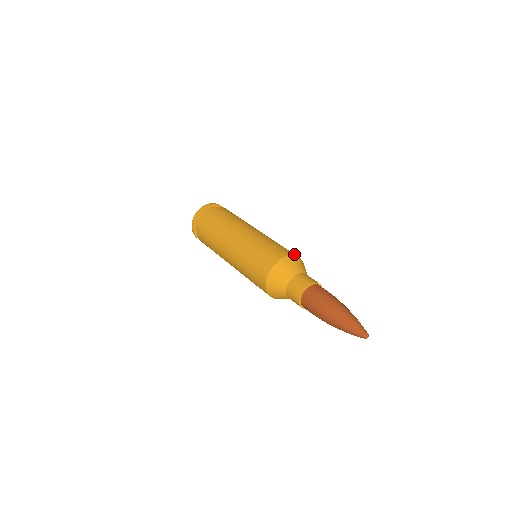
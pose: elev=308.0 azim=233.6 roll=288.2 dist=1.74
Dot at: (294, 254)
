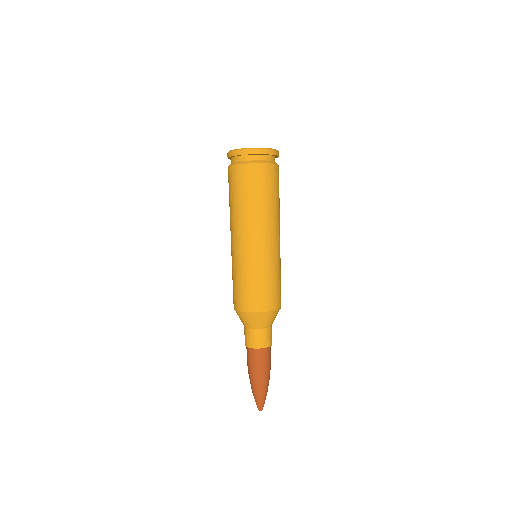
Dot at: (275, 306)
